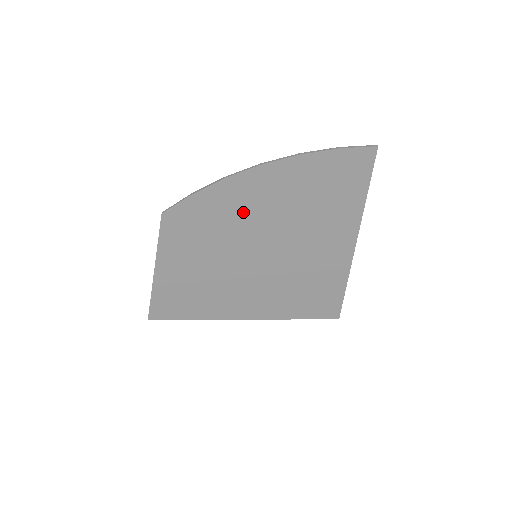
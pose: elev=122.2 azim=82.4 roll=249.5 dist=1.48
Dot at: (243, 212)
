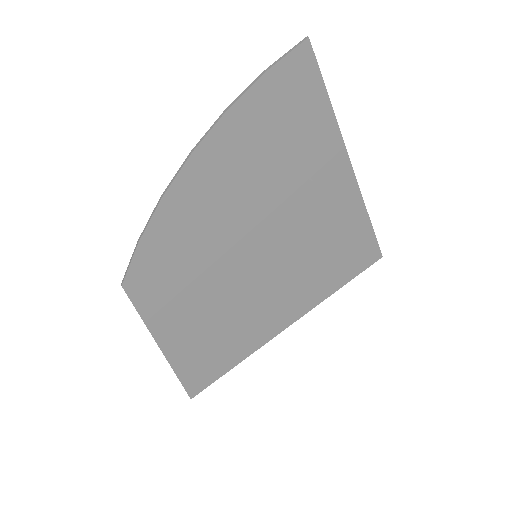
Dot at: (209, 220)
